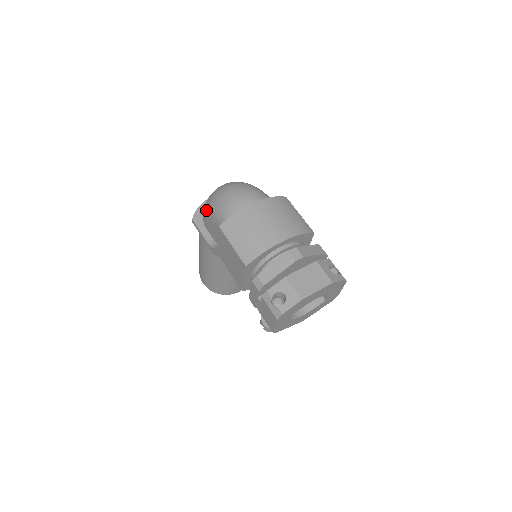
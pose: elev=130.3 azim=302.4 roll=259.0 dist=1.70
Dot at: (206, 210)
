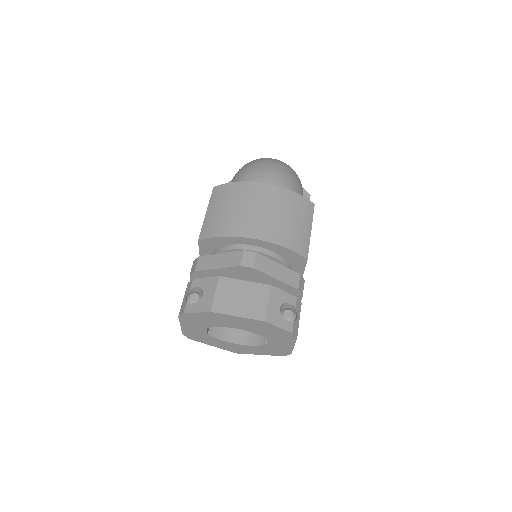
Dot at: occluded
